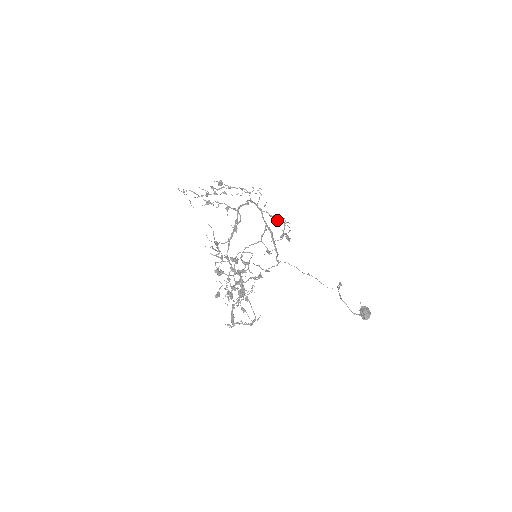
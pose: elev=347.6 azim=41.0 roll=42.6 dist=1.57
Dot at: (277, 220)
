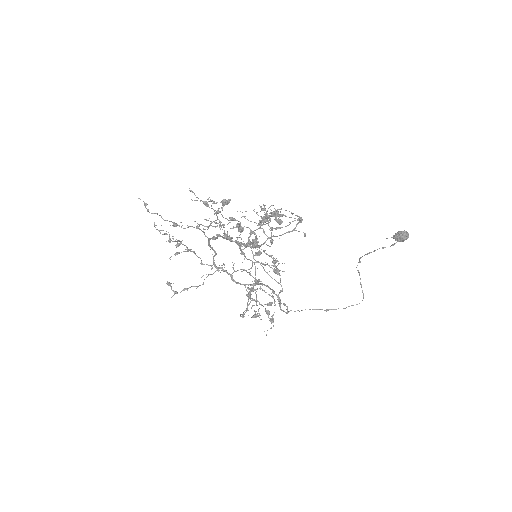
Dot at: (254, 262)
